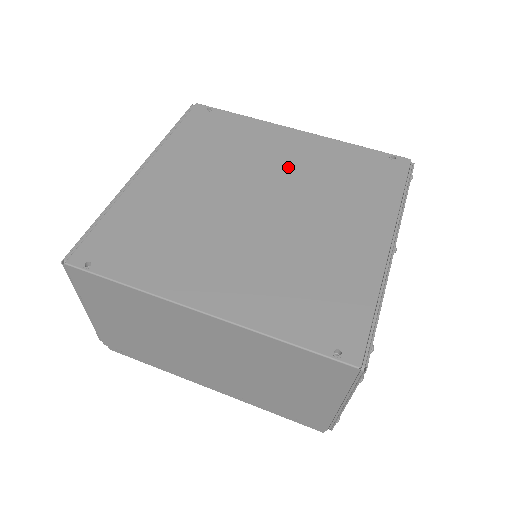
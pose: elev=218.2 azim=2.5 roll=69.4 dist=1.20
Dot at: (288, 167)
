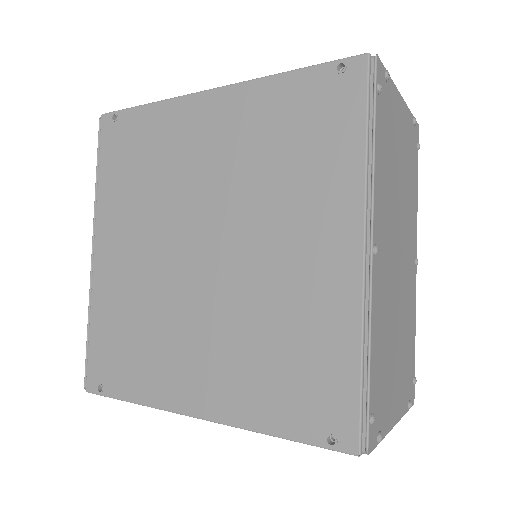
Dot at: (216, 170)
